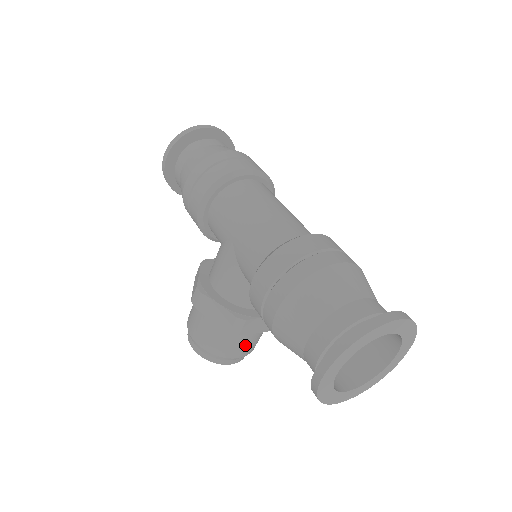
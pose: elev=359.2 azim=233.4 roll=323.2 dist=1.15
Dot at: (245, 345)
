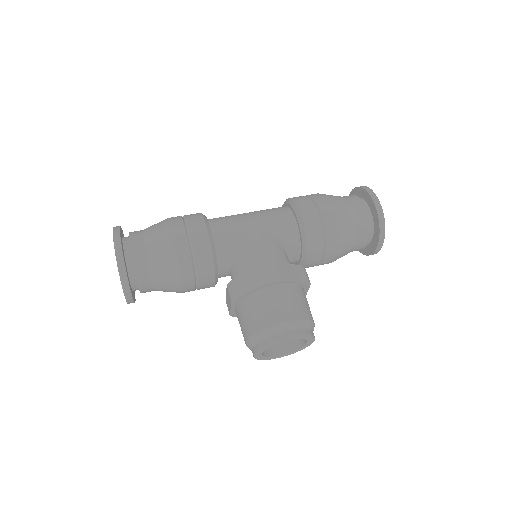
Dot at: occluded
